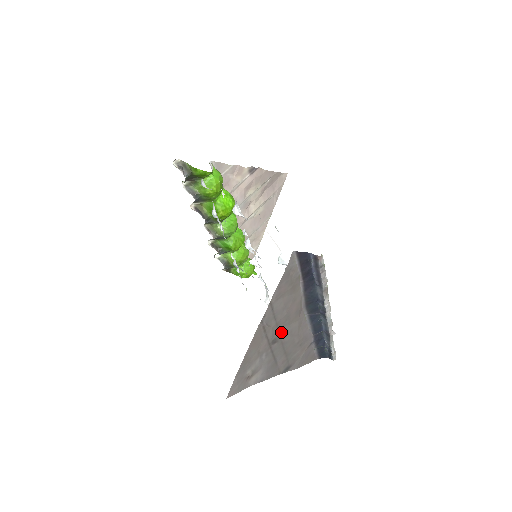
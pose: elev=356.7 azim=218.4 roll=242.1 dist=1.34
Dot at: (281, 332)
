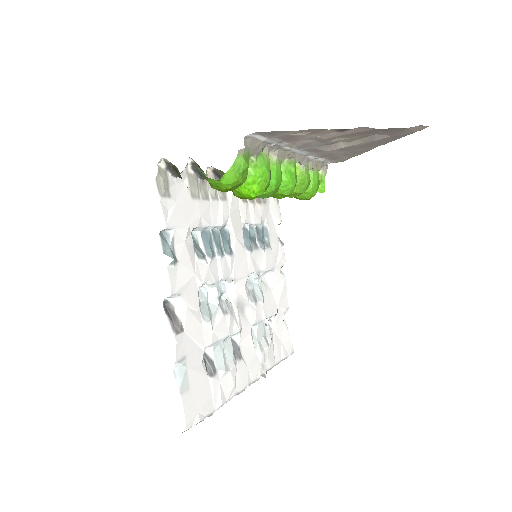
Dot at: occluded
